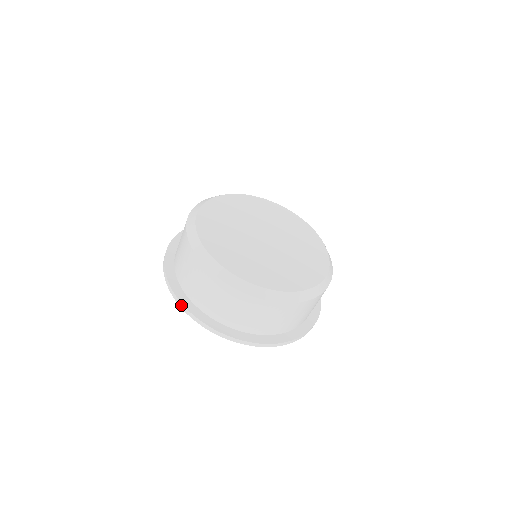
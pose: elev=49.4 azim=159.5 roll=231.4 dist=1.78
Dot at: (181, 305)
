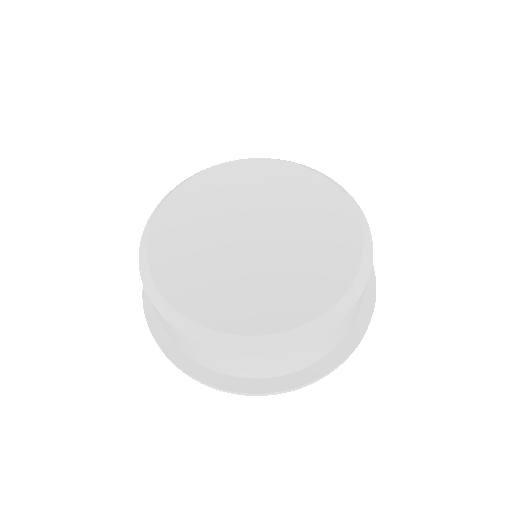
Dot at: occluded
